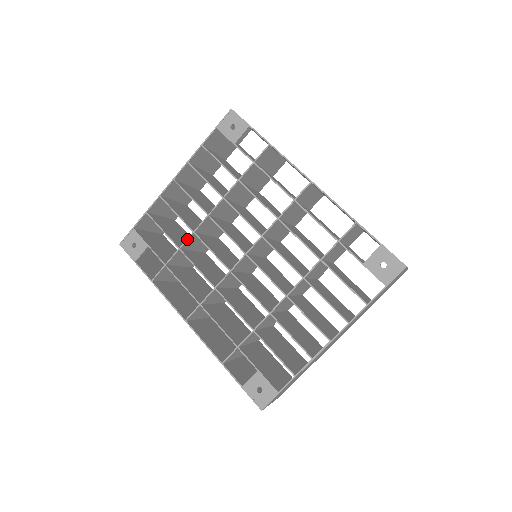
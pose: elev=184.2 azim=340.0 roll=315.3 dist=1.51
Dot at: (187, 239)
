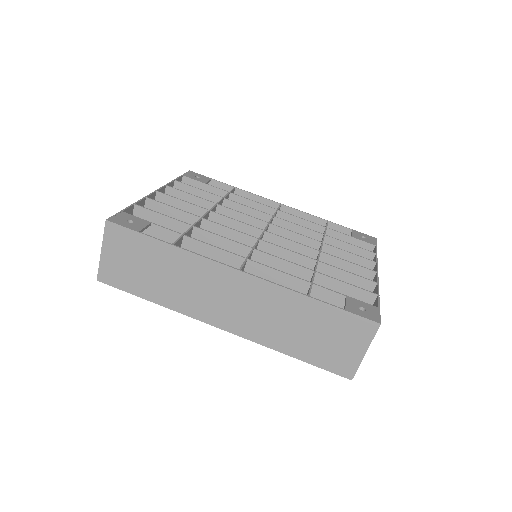
Dot at: (198, 221)
